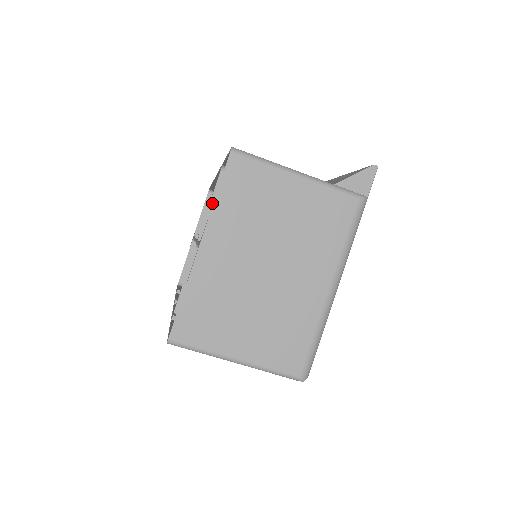
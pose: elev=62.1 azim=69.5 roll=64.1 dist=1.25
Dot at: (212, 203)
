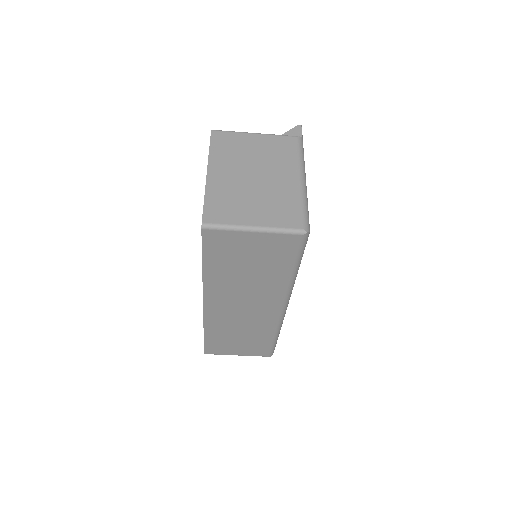
Dot at: occluded
